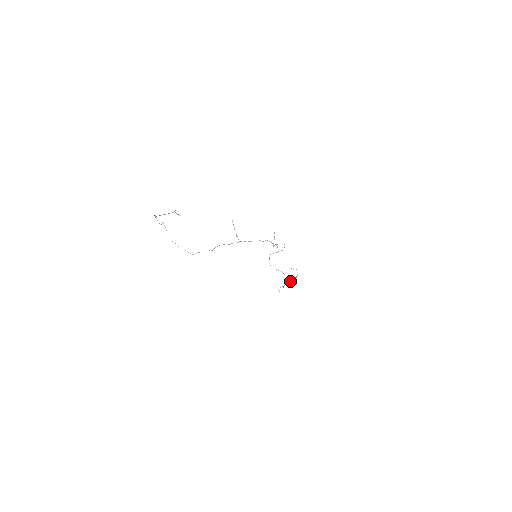
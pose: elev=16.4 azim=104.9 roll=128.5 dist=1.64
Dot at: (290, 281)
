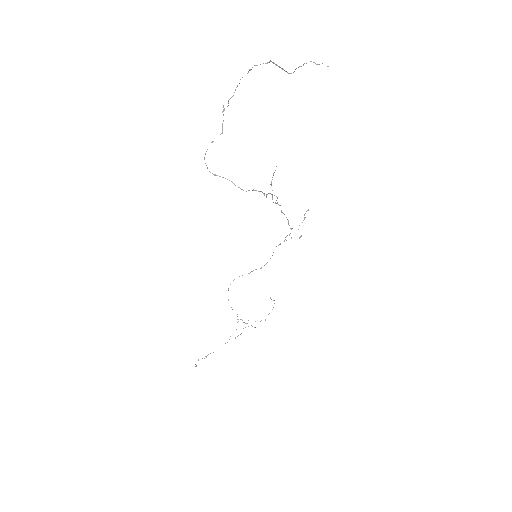
Dot at: (252, 326)
